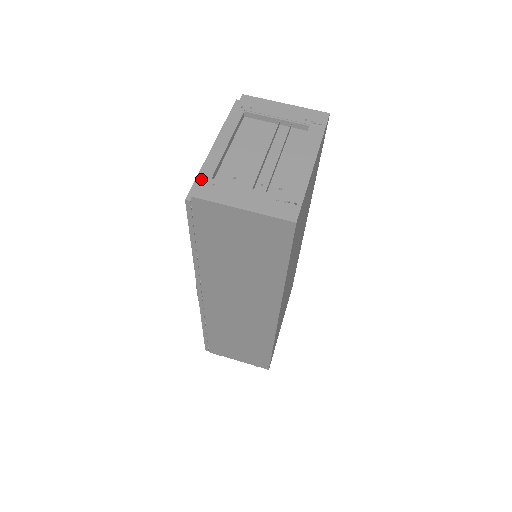
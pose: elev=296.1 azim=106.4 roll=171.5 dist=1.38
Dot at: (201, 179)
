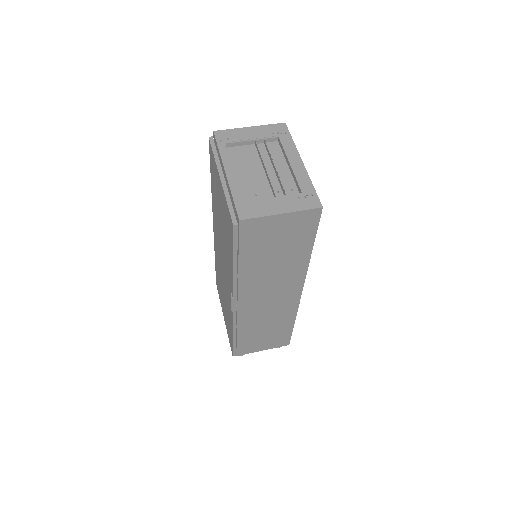
Dot at: (236, 205)
